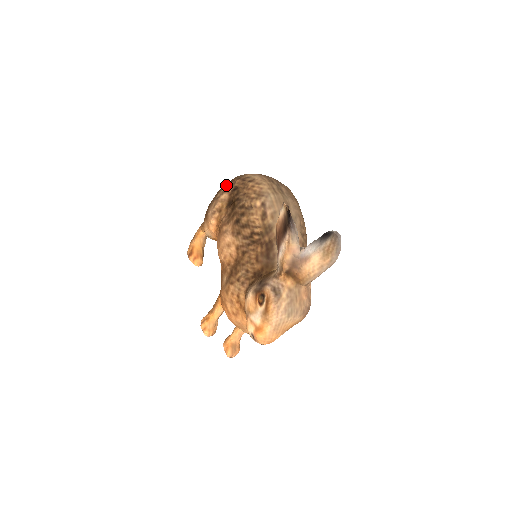
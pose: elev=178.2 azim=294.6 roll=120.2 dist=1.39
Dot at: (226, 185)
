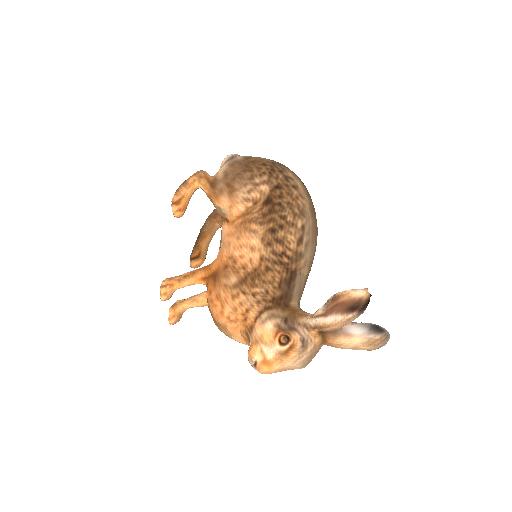
Dot at: (267, 172)
